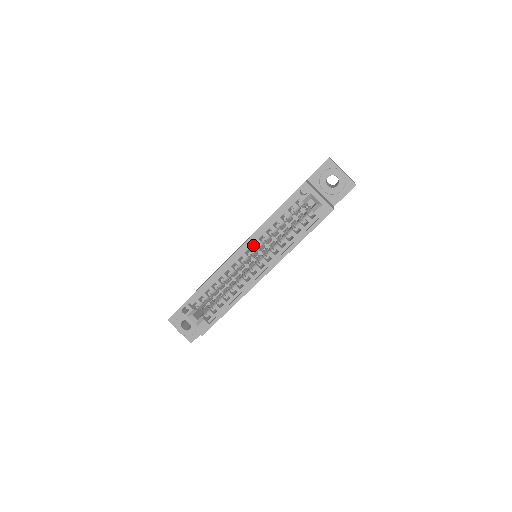
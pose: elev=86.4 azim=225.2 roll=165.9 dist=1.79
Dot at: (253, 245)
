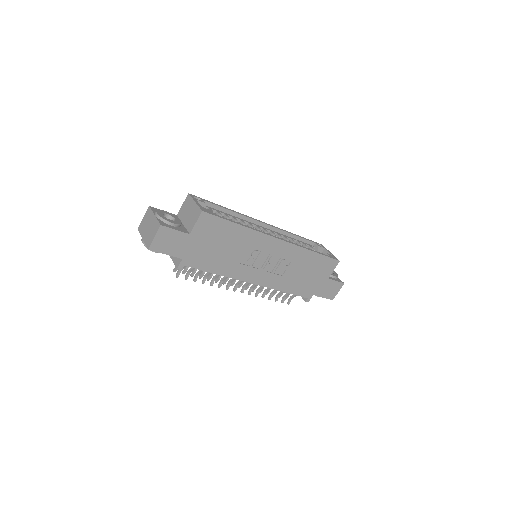
Dot at: occluded
